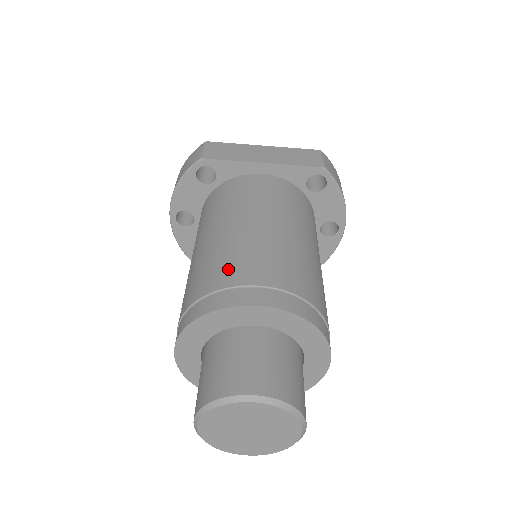
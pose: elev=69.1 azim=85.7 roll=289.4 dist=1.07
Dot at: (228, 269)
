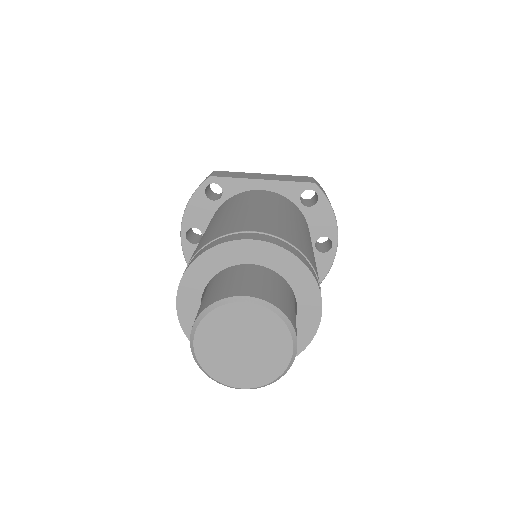
Dot at: (228, 227)
